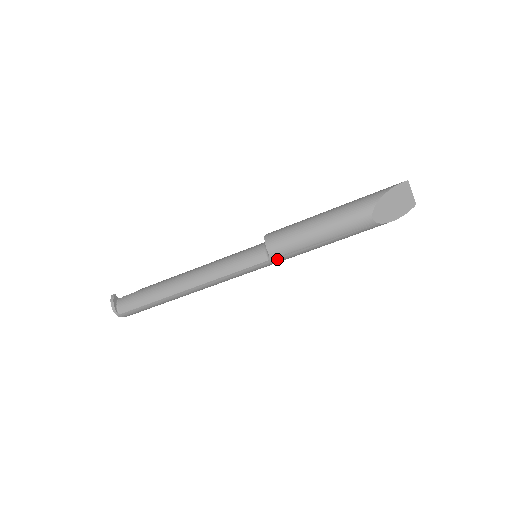
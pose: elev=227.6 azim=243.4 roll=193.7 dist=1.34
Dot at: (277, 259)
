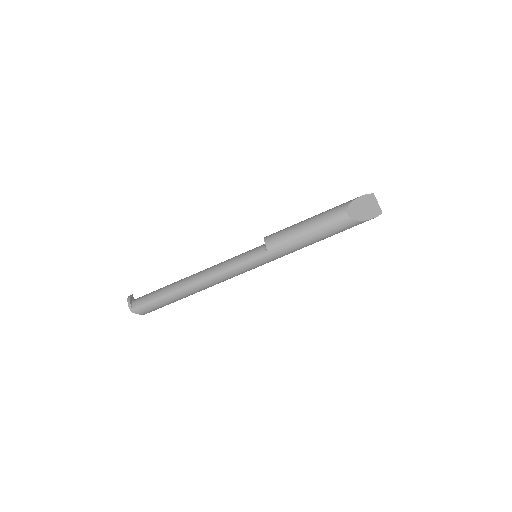
Dot at: (273, 252)
